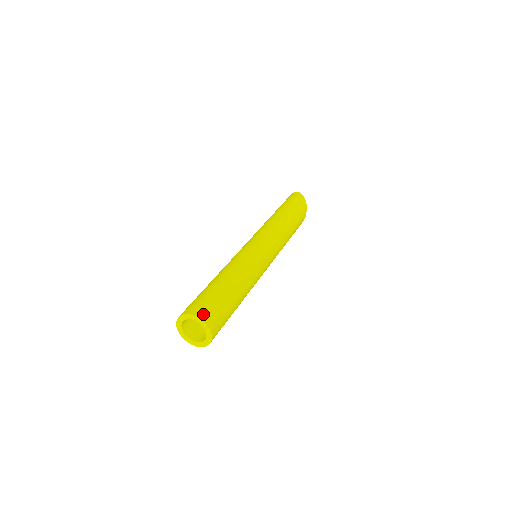
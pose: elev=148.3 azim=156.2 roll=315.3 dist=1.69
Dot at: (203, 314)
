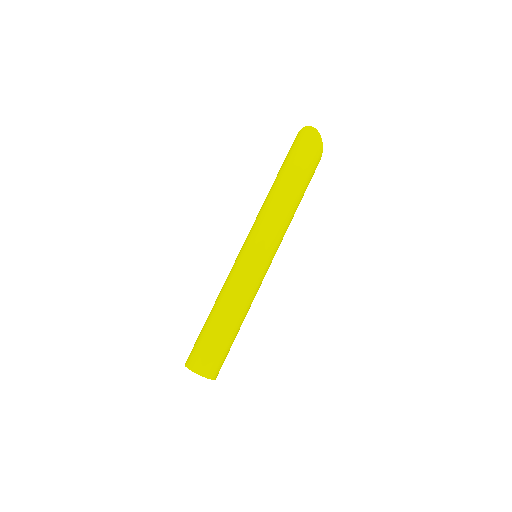
Dot at: (213, 374)
